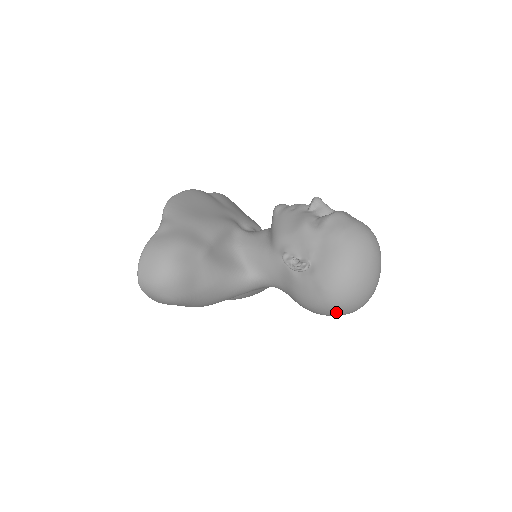
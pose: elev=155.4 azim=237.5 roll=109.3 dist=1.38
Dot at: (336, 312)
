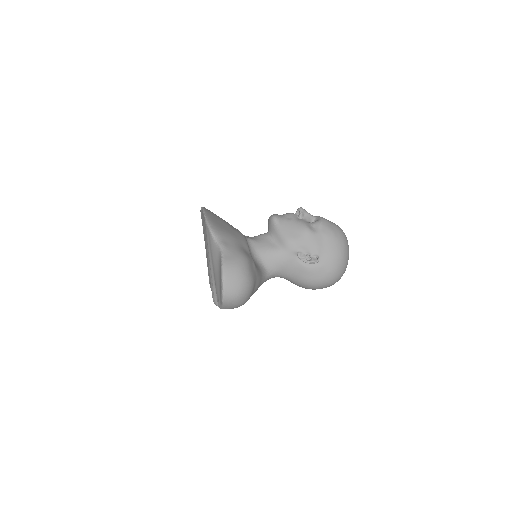
Dot at: occluded
